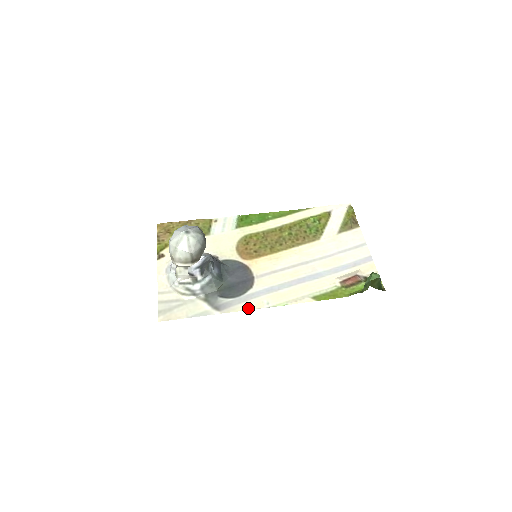
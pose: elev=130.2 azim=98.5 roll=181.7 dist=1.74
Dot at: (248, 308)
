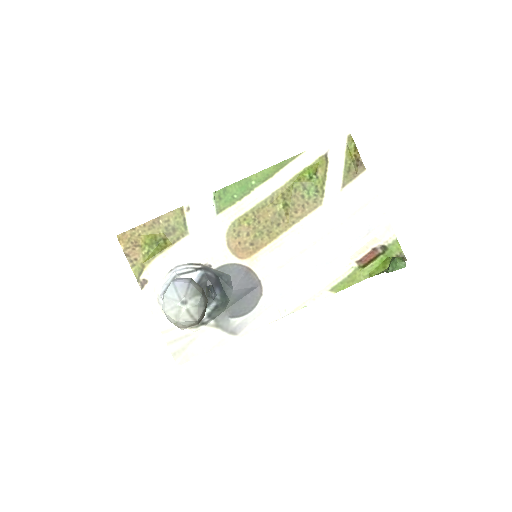
Dot at: (266, 323)
